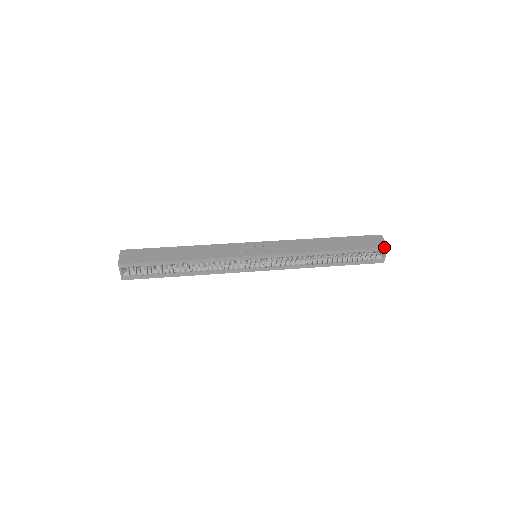
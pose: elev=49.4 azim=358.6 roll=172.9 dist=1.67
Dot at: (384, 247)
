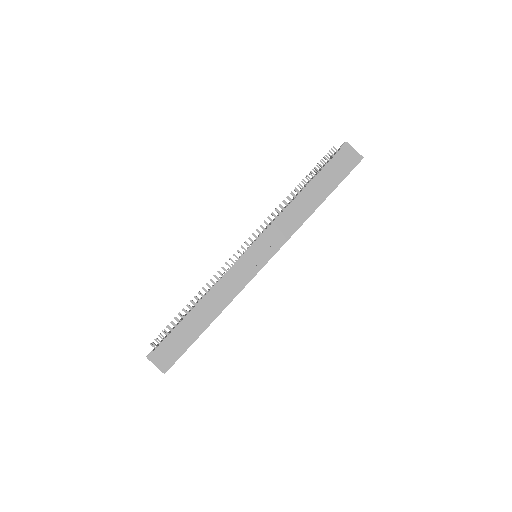
Dot at: (360, 161)
